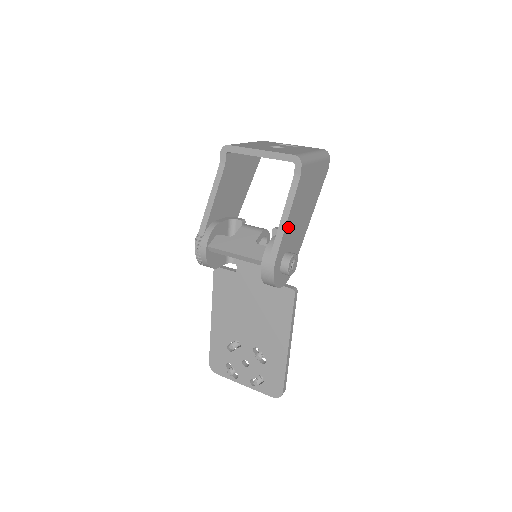
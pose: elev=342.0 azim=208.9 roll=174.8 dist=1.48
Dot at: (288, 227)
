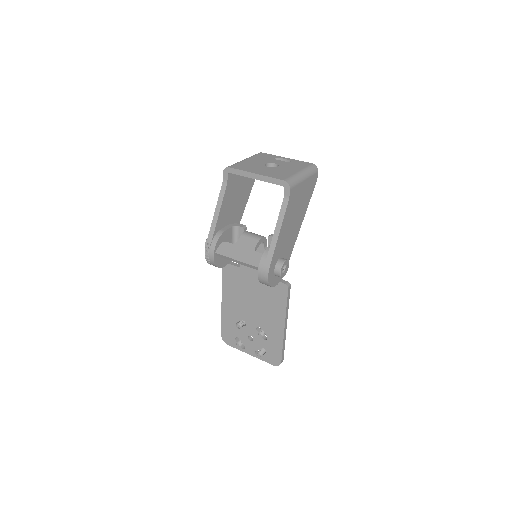
Dot at: (280, 240)
